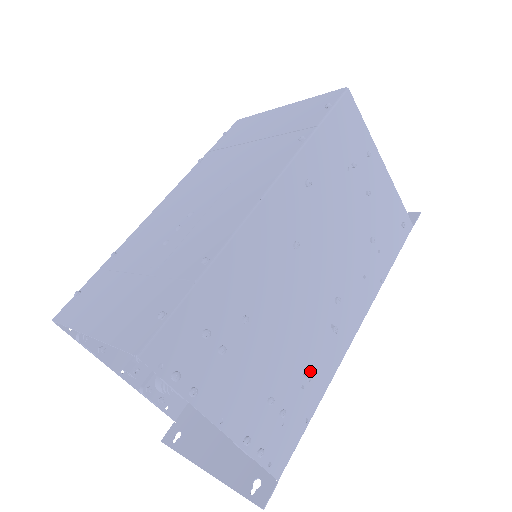
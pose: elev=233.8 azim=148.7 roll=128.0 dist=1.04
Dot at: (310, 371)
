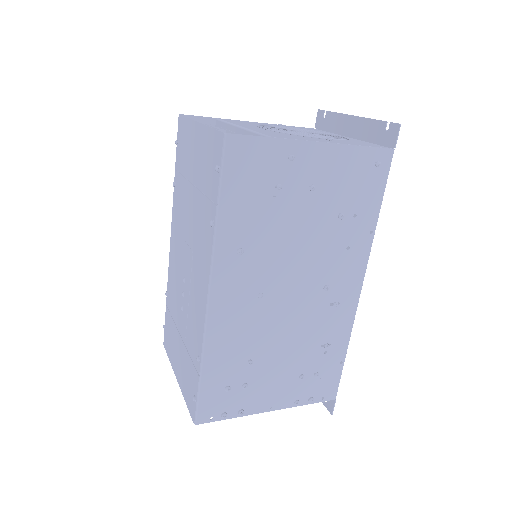
Dot at: (326, 341)
